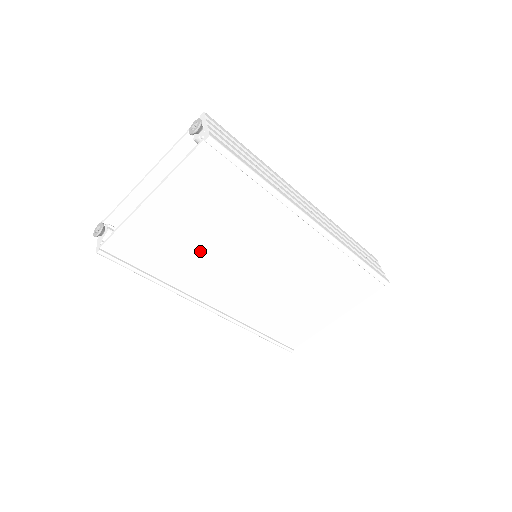
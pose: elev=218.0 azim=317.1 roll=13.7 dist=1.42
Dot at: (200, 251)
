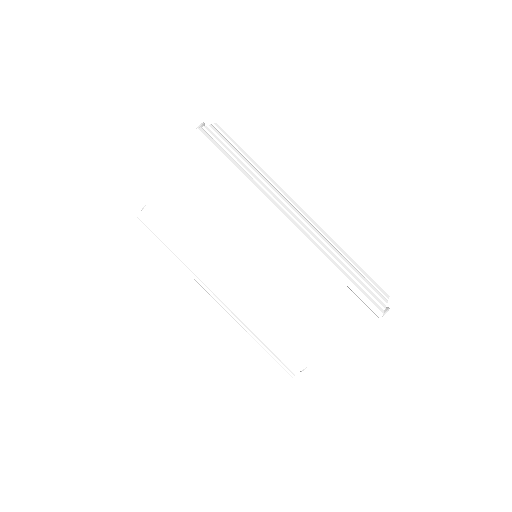
Dot at: (202, 233)
